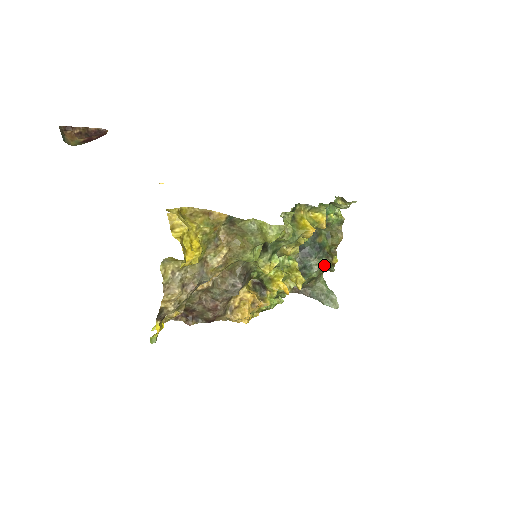
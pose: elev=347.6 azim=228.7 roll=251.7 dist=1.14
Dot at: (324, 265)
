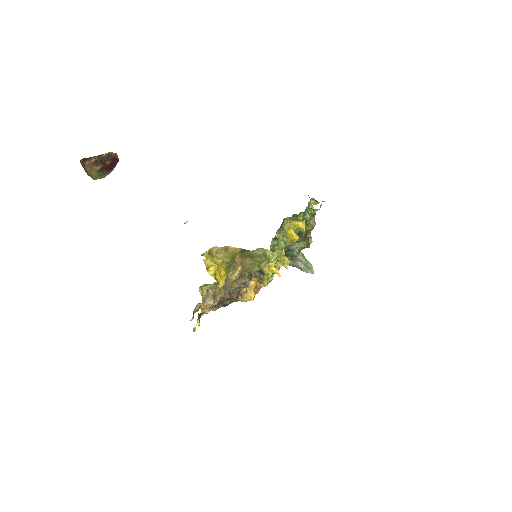
Dot at: (303, 247)
